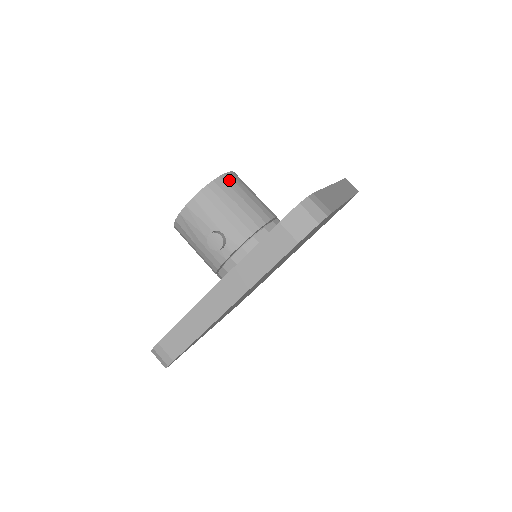
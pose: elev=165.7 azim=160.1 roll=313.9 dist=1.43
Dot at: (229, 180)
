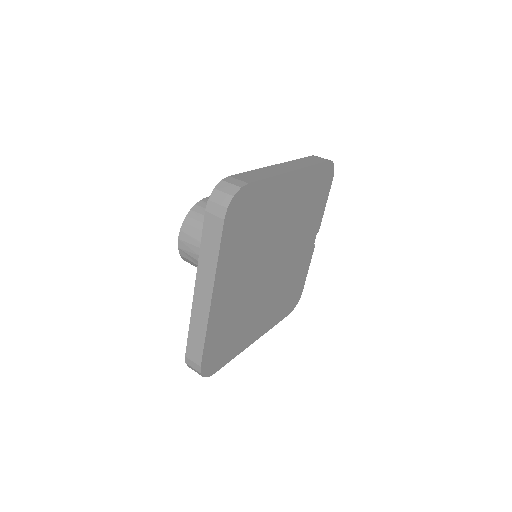
Dot at: (204, 204)
